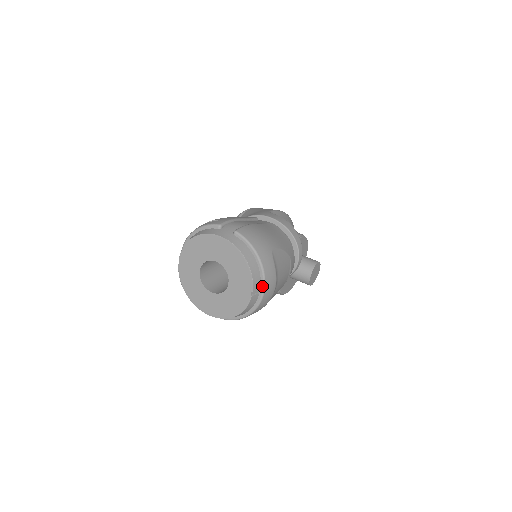
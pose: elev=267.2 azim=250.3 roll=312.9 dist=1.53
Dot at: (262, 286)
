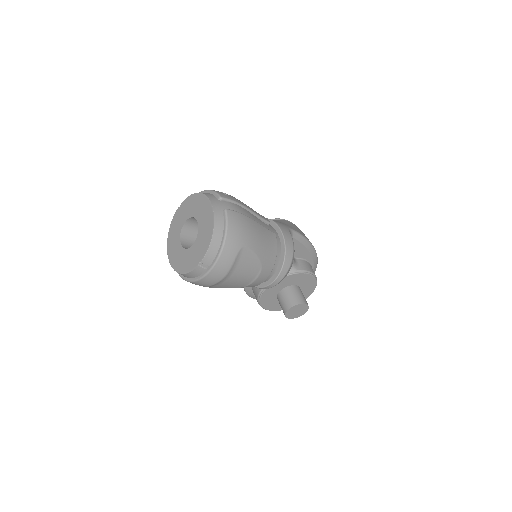
Dot at: (212, 265)
